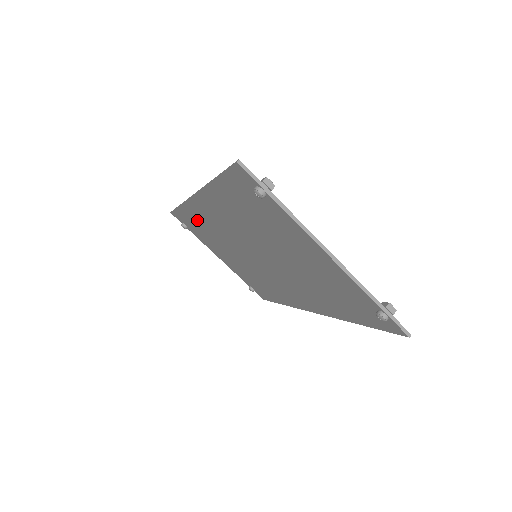
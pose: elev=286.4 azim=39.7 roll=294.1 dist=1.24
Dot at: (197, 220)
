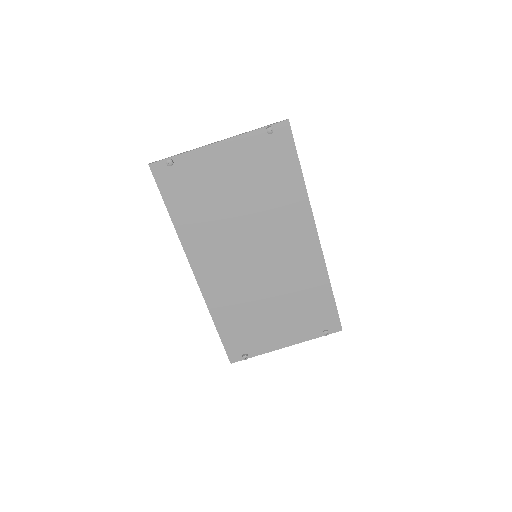
Dot at: (228, 312)
